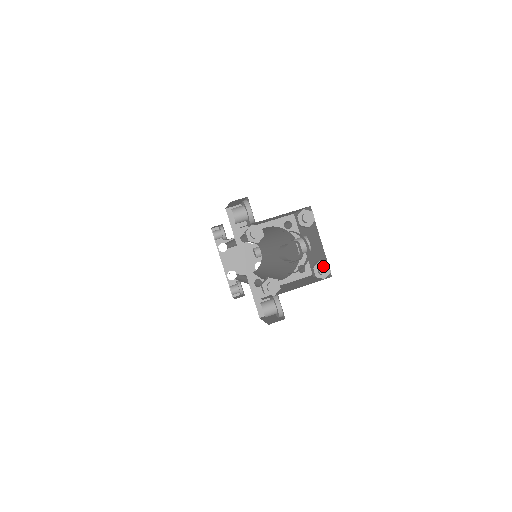
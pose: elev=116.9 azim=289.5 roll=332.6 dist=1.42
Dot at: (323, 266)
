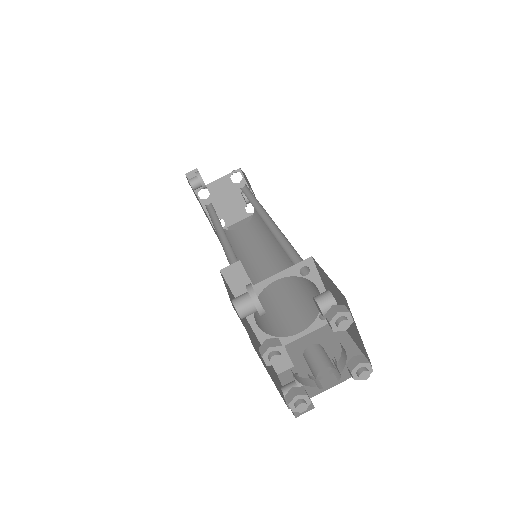
Dot at: (364, 372)
